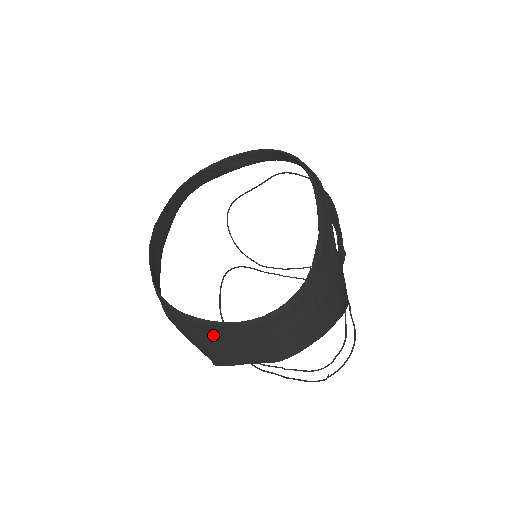
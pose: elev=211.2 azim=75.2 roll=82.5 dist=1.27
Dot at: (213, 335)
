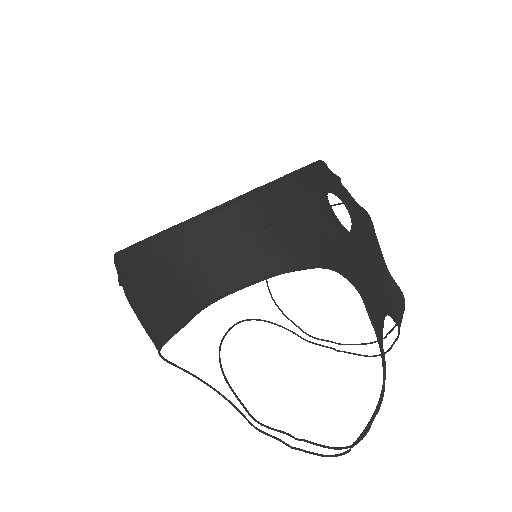
Dot at: (139, 273)
